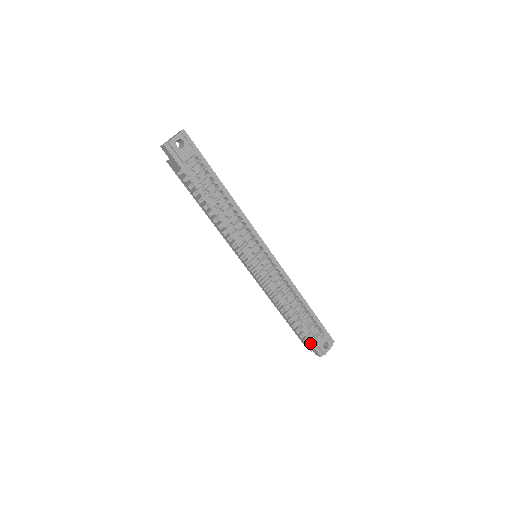
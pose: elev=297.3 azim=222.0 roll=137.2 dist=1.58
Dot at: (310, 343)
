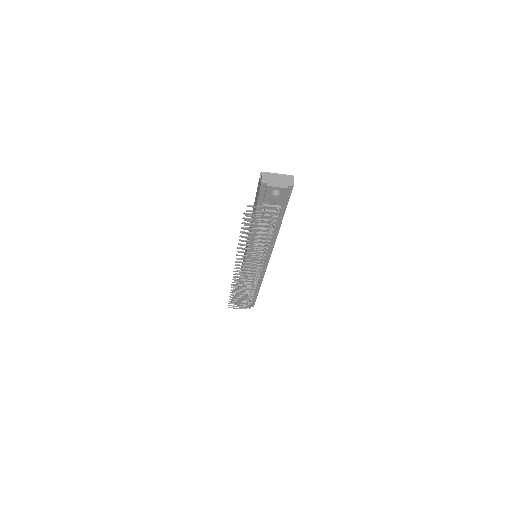
Dot at: occluded
